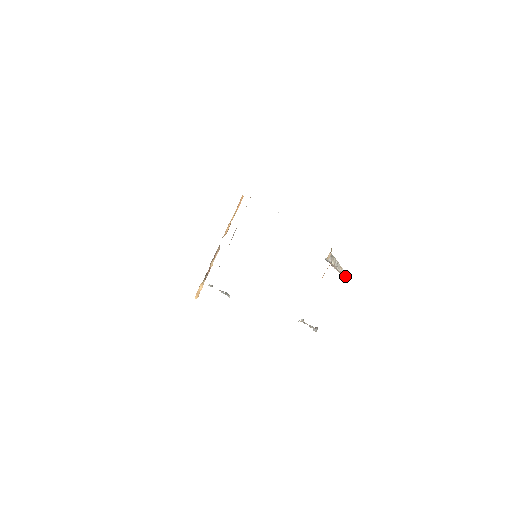
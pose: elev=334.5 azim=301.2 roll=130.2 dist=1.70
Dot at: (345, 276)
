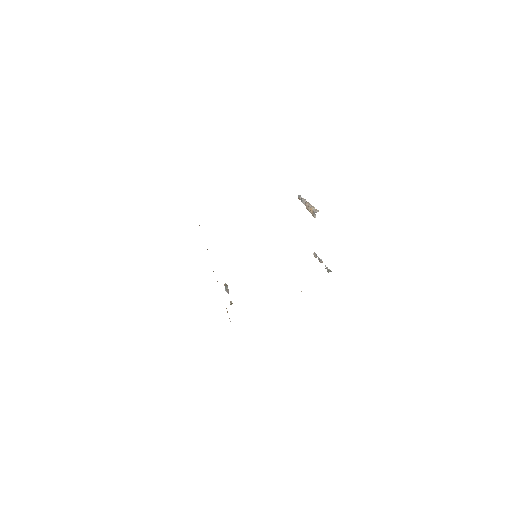
Dot at: occluded
